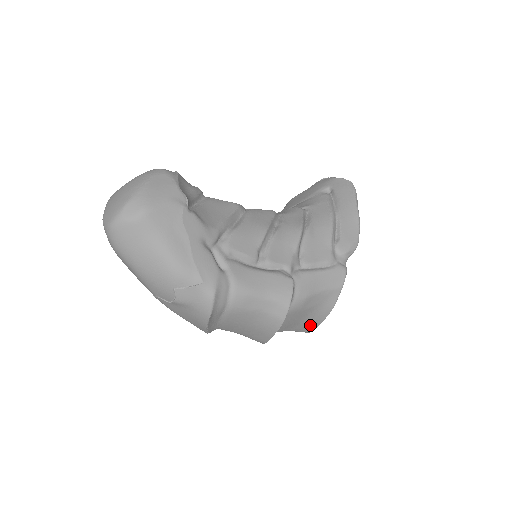
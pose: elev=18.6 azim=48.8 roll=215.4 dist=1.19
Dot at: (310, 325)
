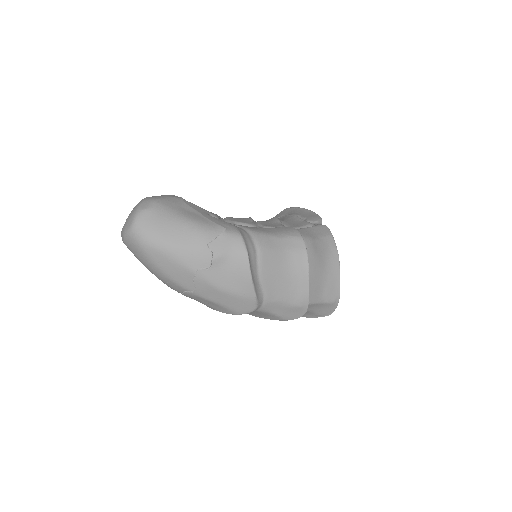
Dot at: (333, 283)
